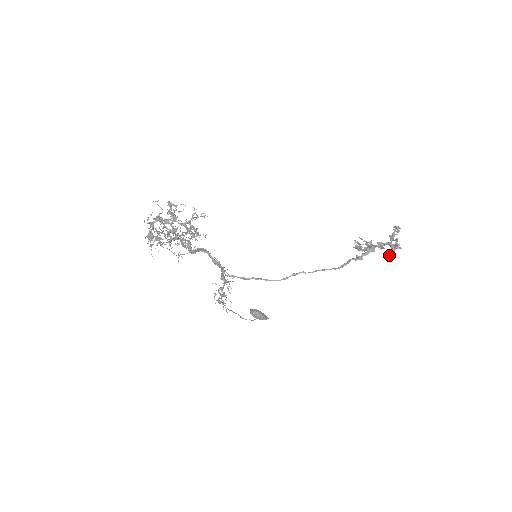
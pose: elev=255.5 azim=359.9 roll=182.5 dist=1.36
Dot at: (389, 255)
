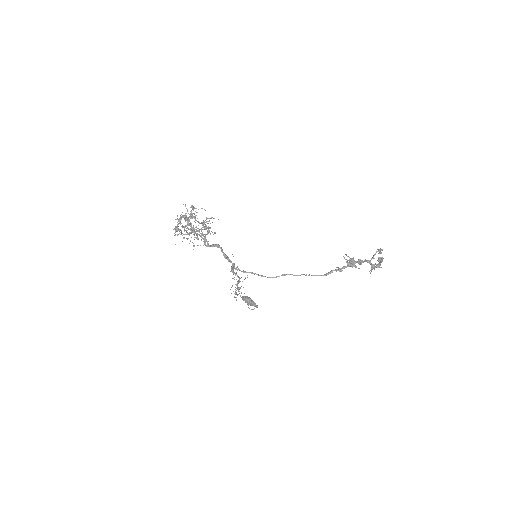
Dot at: (370, 272)
